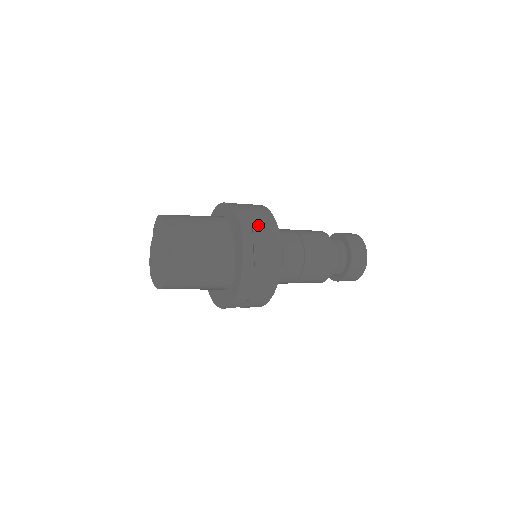
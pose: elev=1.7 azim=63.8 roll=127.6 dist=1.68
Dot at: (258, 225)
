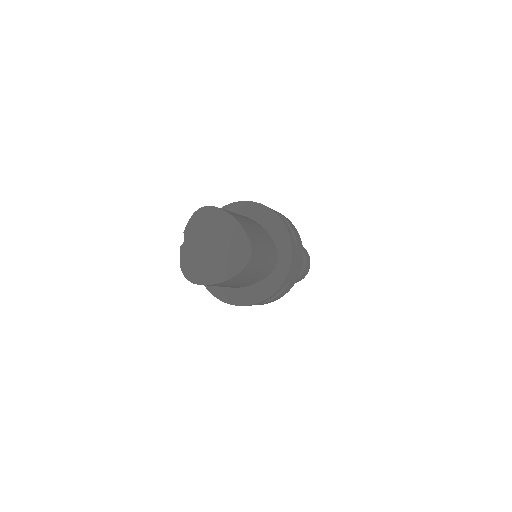
Dot at: (277, 212)
